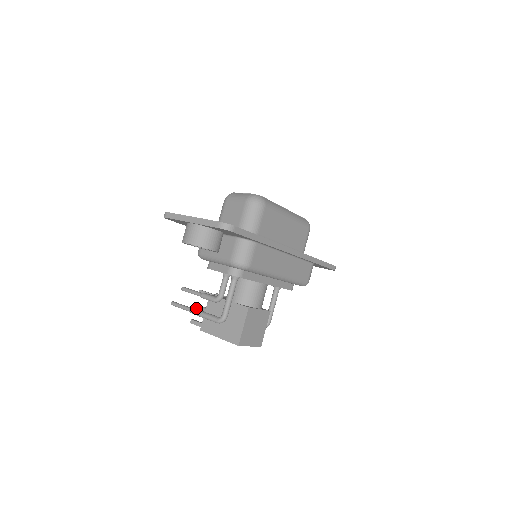
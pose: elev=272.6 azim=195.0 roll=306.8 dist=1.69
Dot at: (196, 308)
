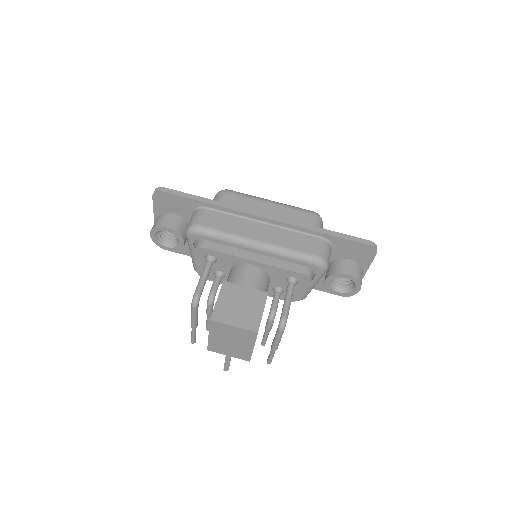
Dot at: occluded
